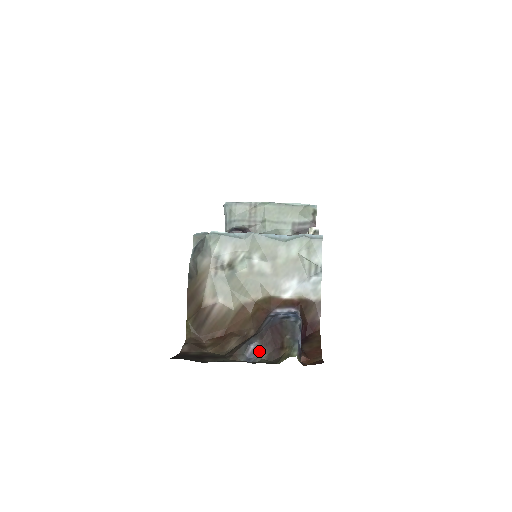
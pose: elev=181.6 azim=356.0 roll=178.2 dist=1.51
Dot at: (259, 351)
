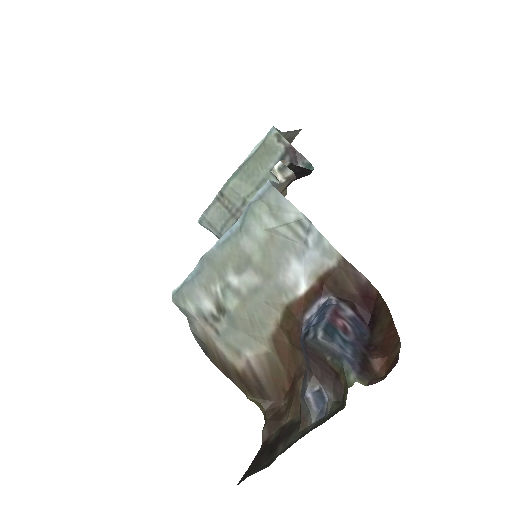
Dot at: (322, 393)
